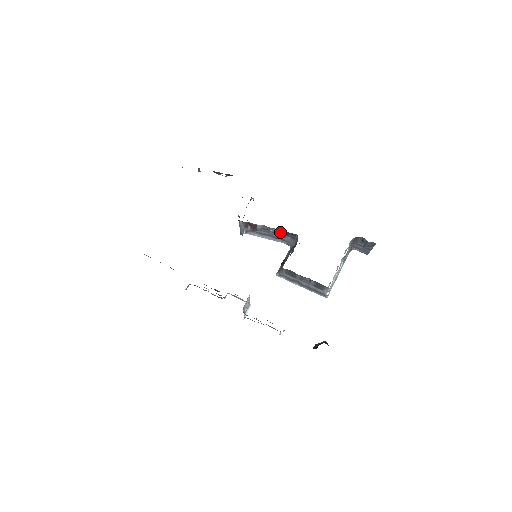
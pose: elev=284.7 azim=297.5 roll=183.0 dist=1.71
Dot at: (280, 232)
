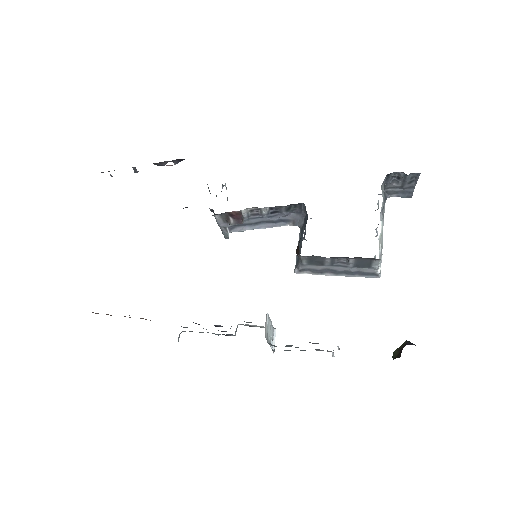
Dot at: (277, 210)
